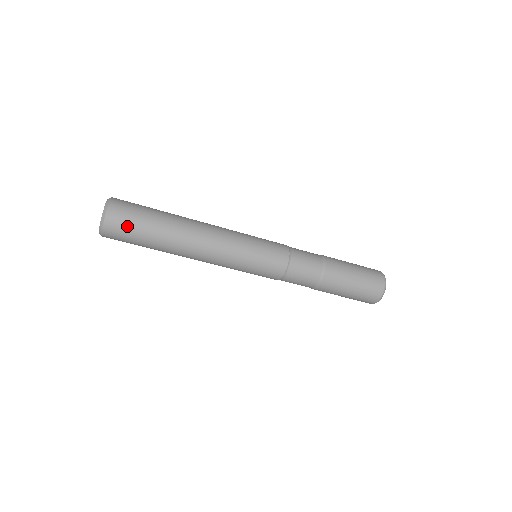
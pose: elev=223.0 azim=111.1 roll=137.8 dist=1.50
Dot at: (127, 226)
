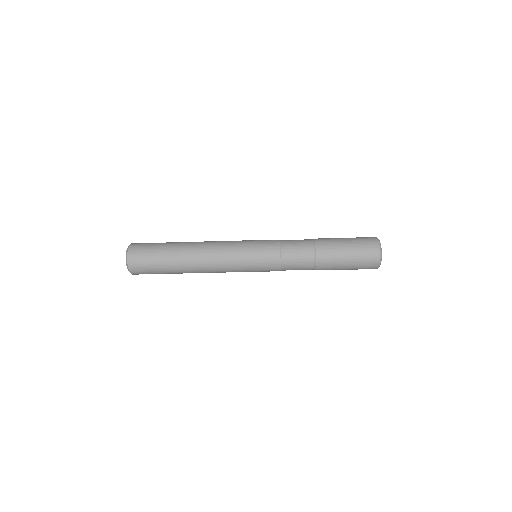
Dot at: (145, 265)
